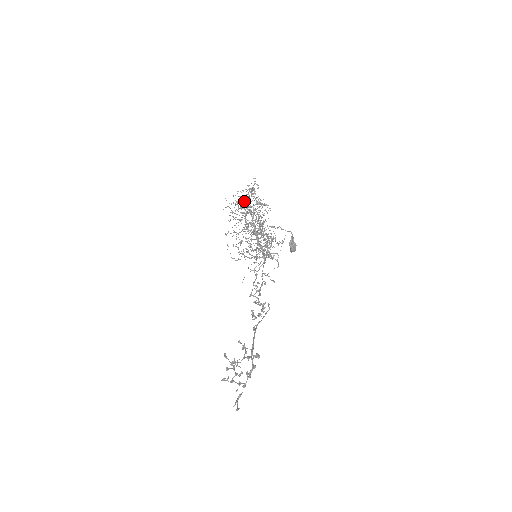
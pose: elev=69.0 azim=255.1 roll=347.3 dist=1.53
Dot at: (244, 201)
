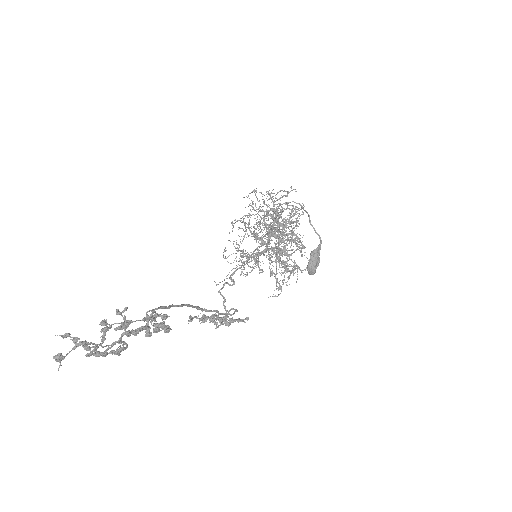
Dot at: occluded
